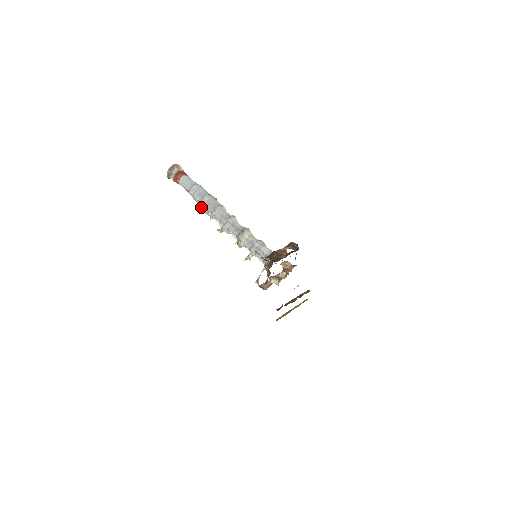
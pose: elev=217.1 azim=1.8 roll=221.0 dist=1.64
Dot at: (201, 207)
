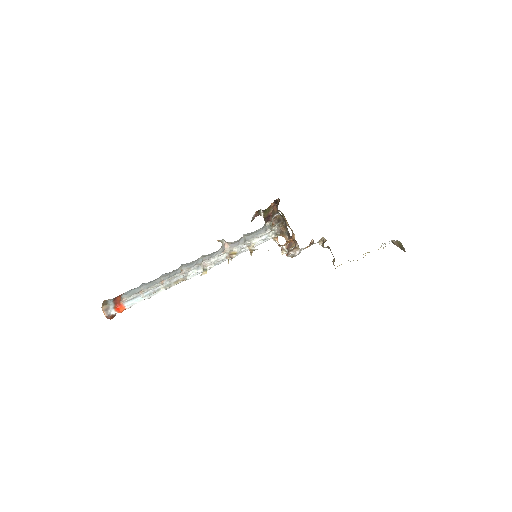
Dot at: (166, 287)
